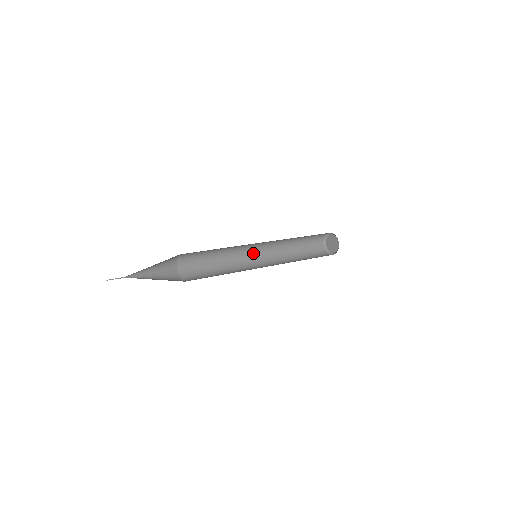
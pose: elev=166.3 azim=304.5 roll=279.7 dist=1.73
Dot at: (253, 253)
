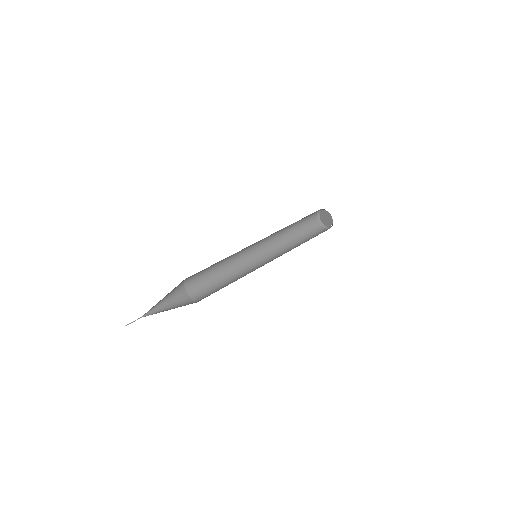
Dot at: (252, 246)
